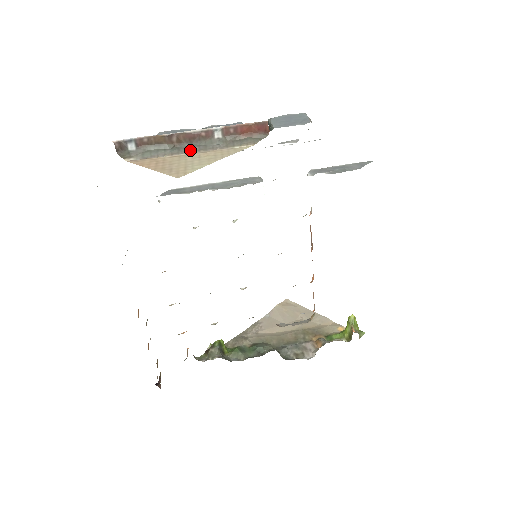
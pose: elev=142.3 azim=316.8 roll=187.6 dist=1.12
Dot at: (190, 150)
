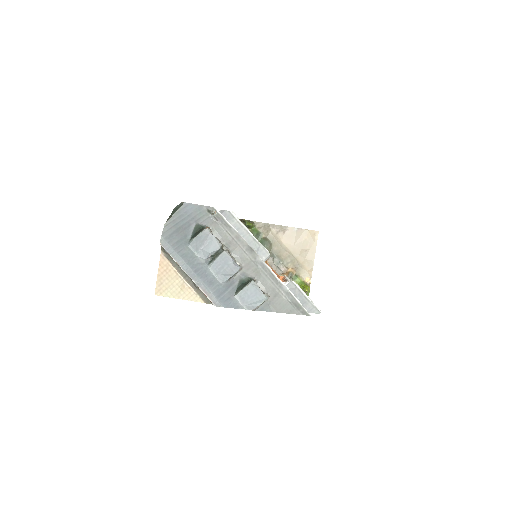
Dot at: (184, 276)
